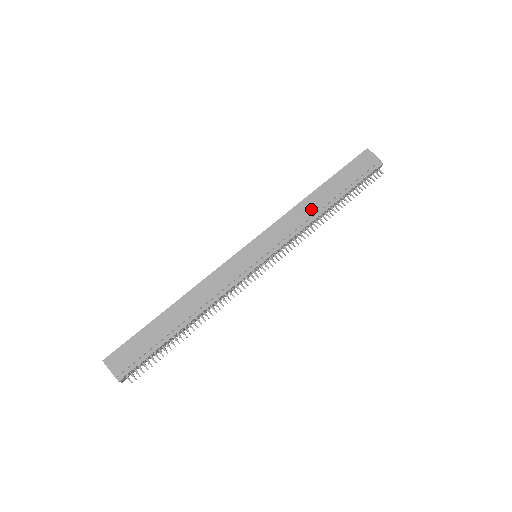
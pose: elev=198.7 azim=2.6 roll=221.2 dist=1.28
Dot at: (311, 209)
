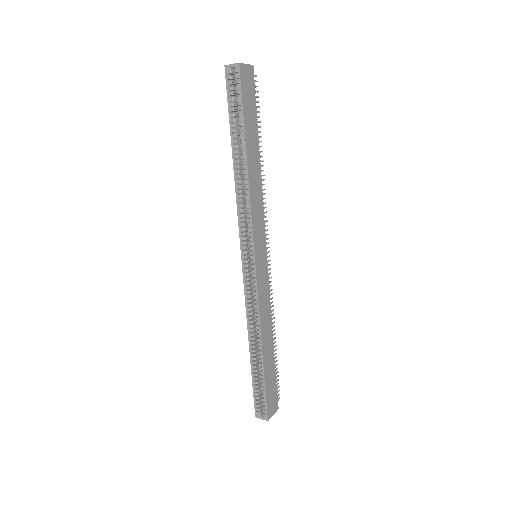
Dot at: (256, 178)
